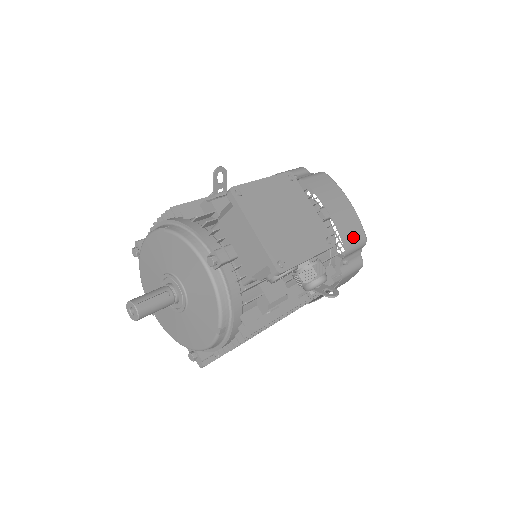
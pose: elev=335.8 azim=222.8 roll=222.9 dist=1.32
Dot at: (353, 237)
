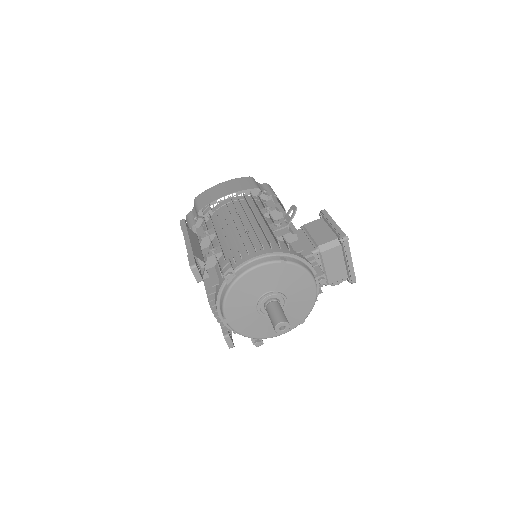
Dot at: occluded
